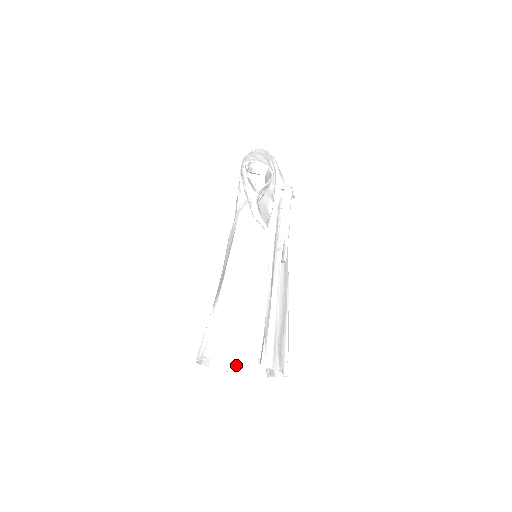
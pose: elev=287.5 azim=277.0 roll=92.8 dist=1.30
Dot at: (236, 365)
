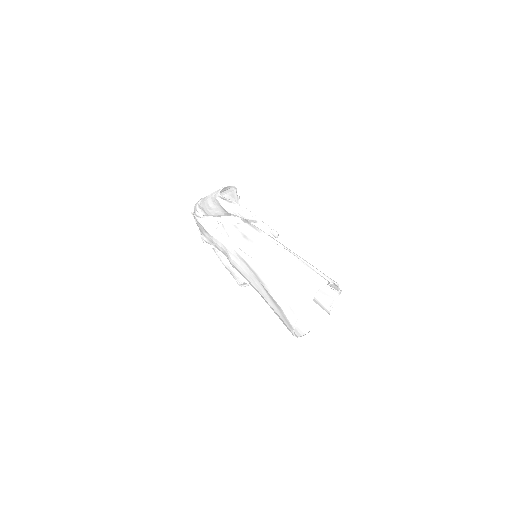
Dot at: (308, 325)
